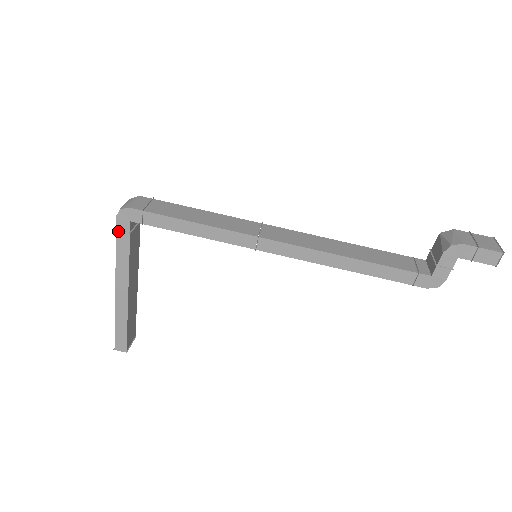
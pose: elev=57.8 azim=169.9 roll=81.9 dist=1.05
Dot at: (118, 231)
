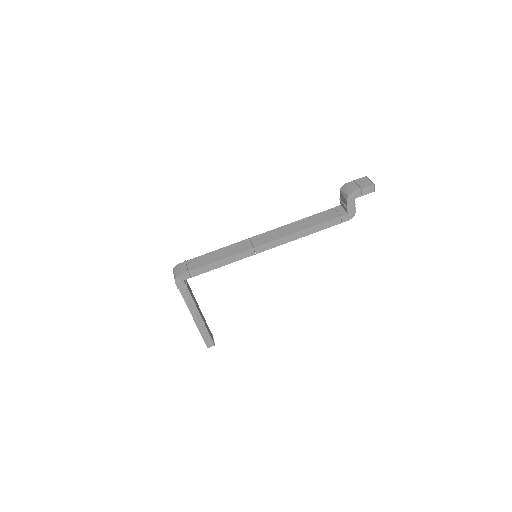
Dot at: (180, 289)
